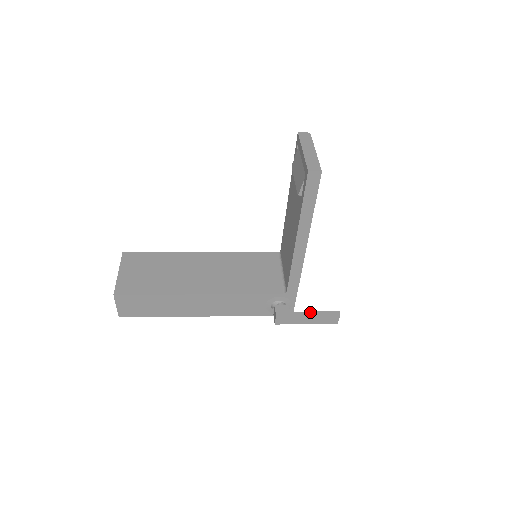
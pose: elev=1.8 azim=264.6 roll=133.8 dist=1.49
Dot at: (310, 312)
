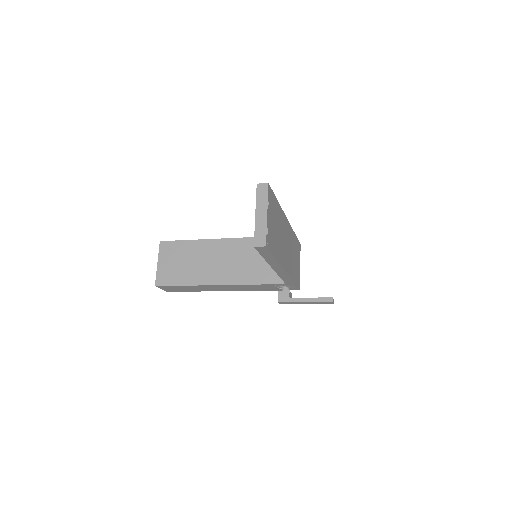
Dot at: (307, 298)
